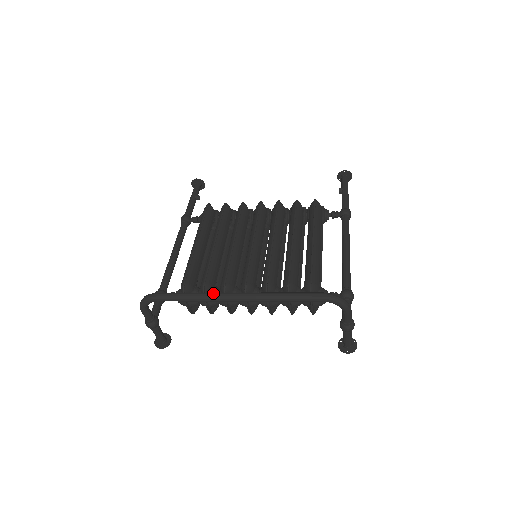
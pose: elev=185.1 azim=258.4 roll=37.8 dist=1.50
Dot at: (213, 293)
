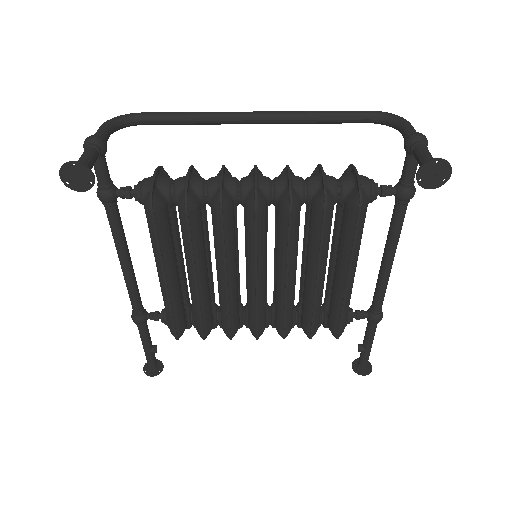
Dot at: occluded
